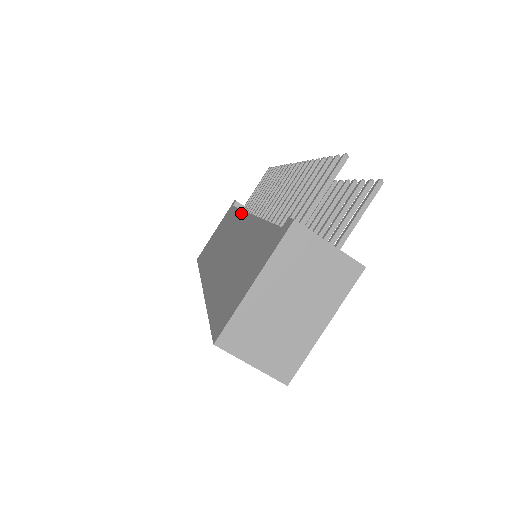
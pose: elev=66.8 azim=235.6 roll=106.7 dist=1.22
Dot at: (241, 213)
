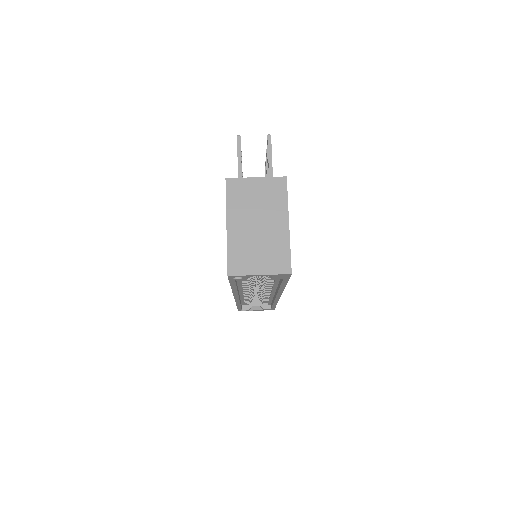
Dot at: occluded
